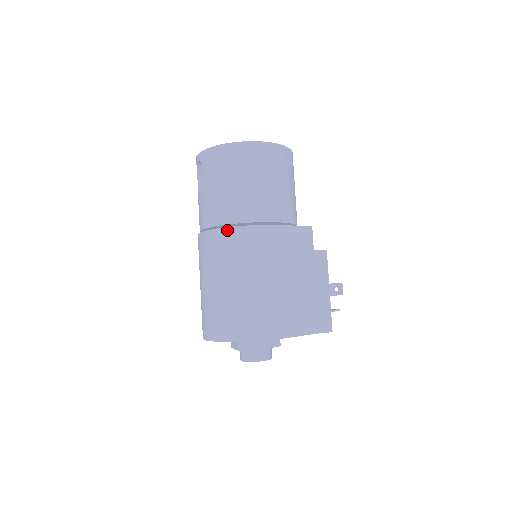
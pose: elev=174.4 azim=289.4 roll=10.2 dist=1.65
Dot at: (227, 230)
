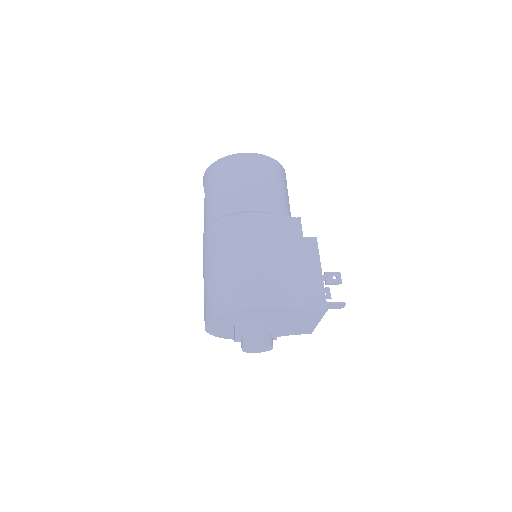
Dot at: (219, 221)
